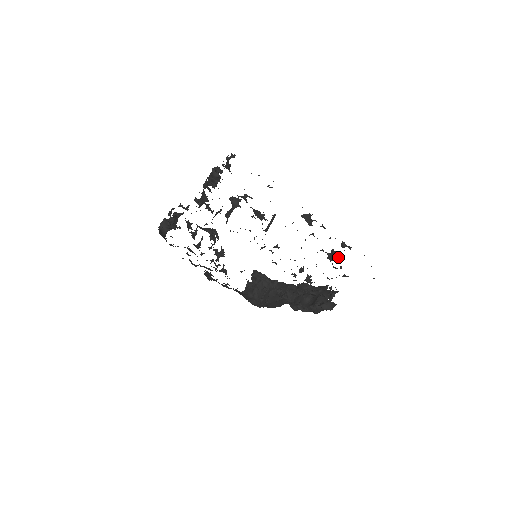
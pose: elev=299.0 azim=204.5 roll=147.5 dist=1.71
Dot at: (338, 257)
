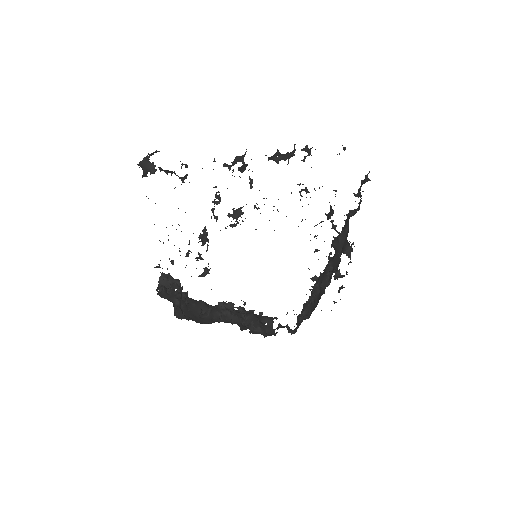
Dot at: occluded
